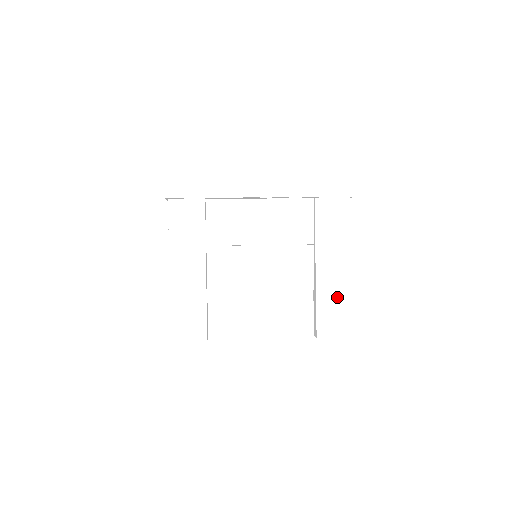
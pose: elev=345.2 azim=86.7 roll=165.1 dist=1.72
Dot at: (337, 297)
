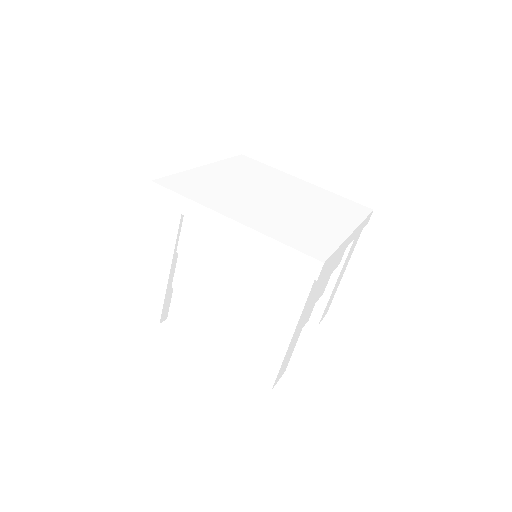
Dot at: (270, 354)
